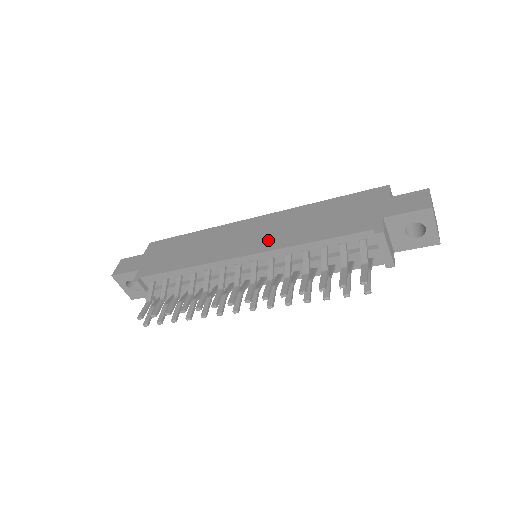
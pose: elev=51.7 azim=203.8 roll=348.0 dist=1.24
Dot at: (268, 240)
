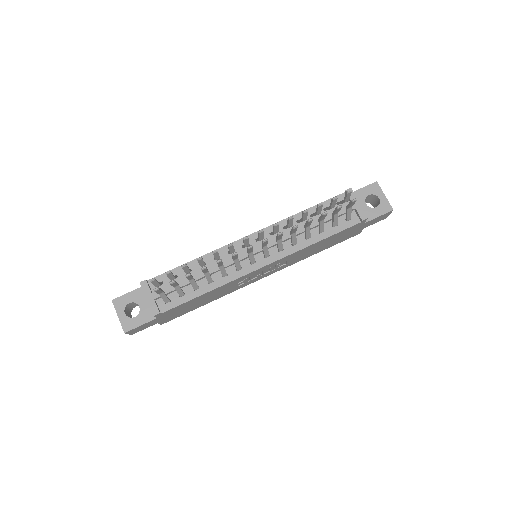
Dot at: occluded
